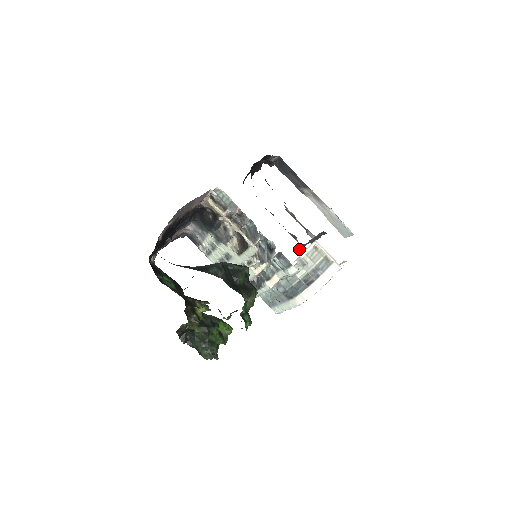
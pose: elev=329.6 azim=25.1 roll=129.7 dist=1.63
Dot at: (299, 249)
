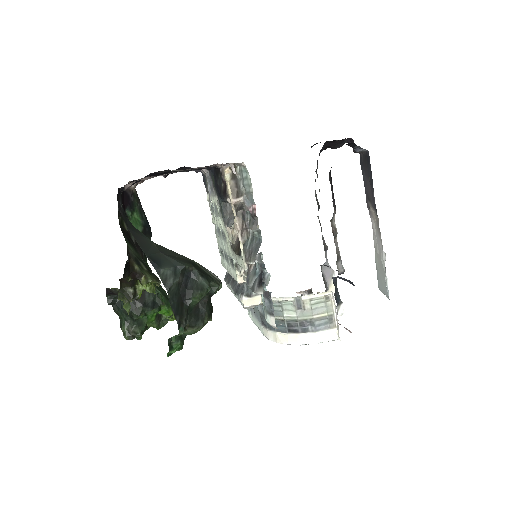
Dot at: (321, 265)
